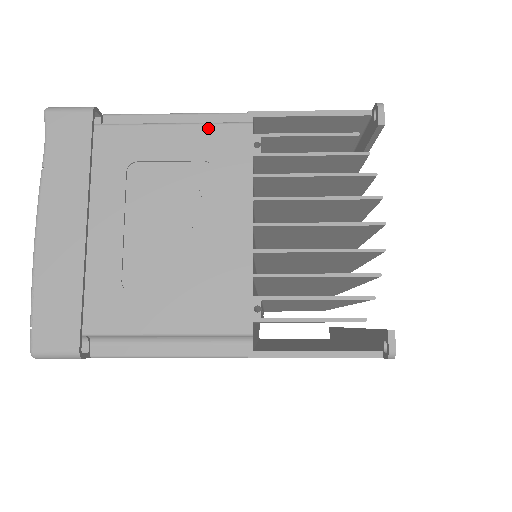
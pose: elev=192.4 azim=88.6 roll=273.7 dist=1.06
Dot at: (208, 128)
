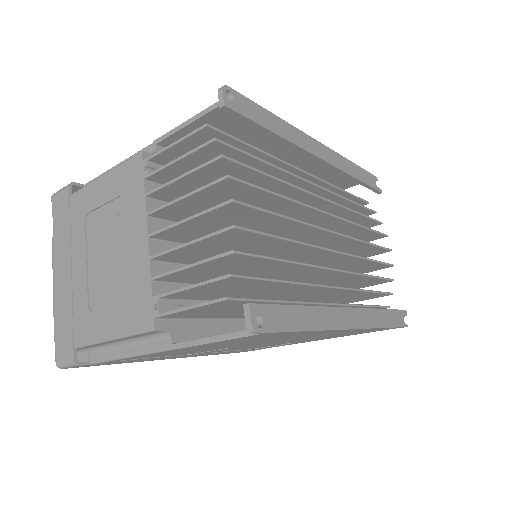
Dot at: (120, 169)
